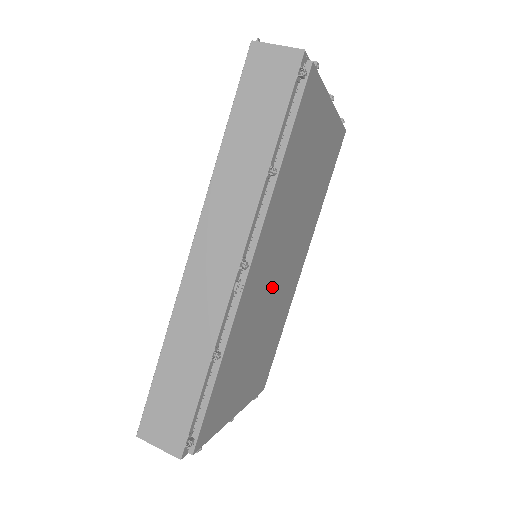
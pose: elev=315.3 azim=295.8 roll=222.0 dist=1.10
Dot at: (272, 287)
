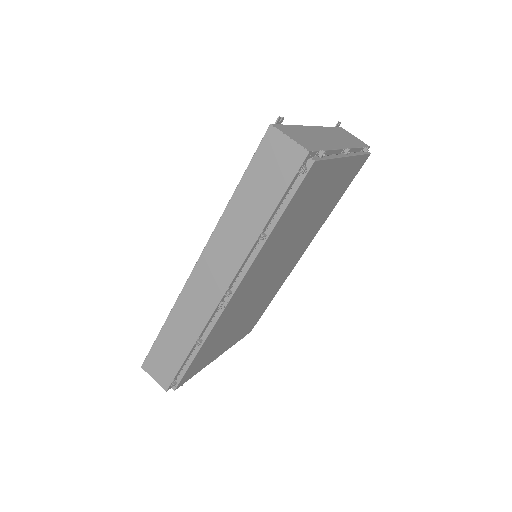
Dot at: (260, 287)
